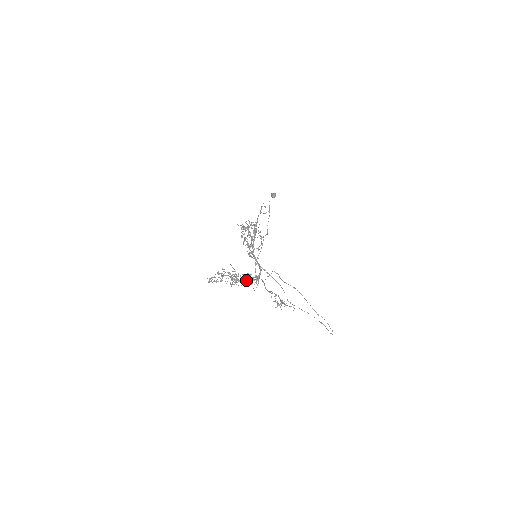
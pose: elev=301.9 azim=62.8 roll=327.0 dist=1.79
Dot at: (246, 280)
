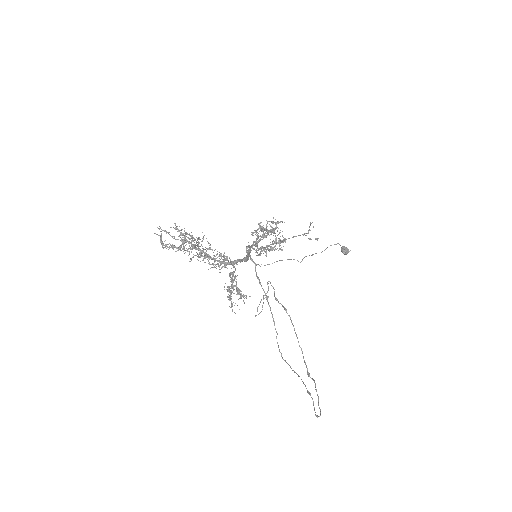
Dot at: occluded
